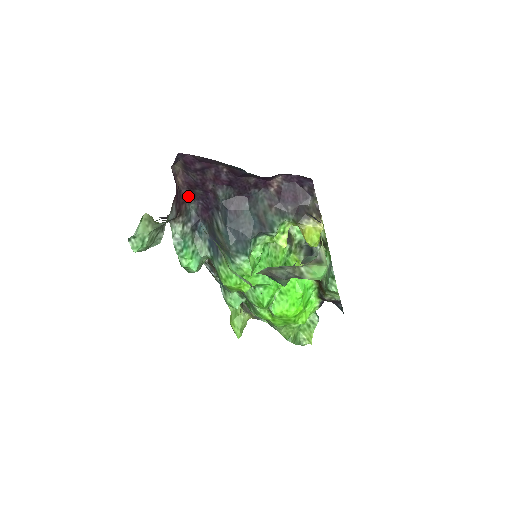
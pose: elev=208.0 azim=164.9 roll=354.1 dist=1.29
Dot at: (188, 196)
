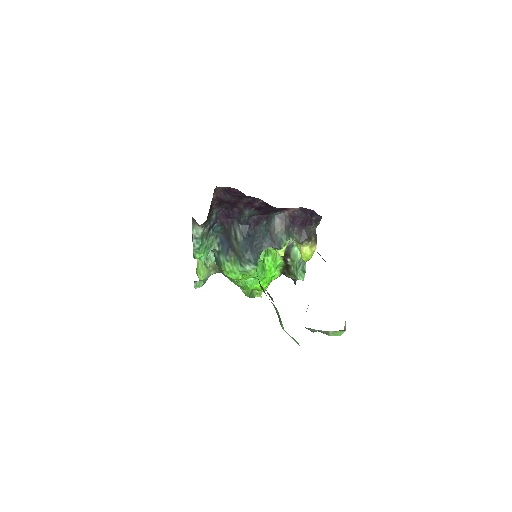
Dot at: (215, 204)
